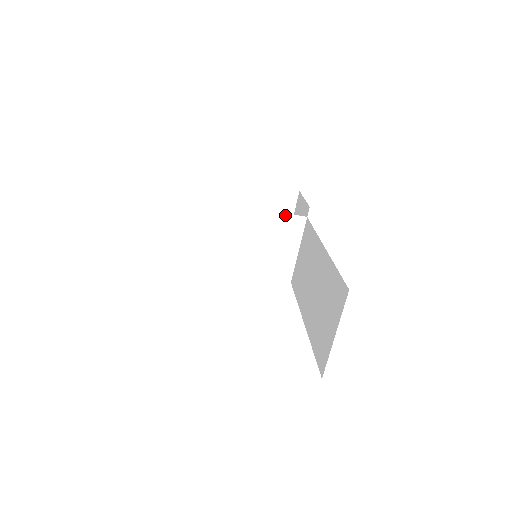
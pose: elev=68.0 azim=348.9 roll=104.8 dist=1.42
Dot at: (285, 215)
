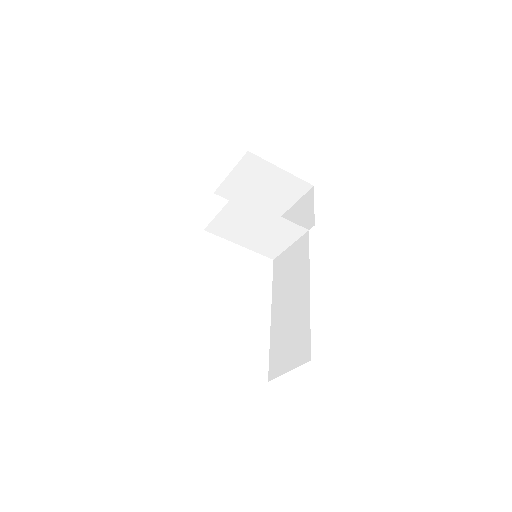
Dot at: (292, 223)
